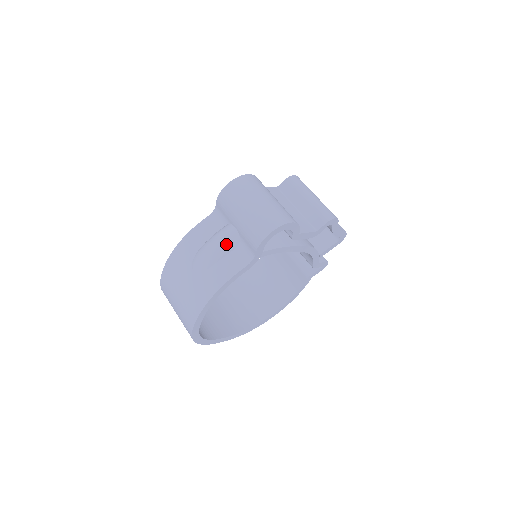
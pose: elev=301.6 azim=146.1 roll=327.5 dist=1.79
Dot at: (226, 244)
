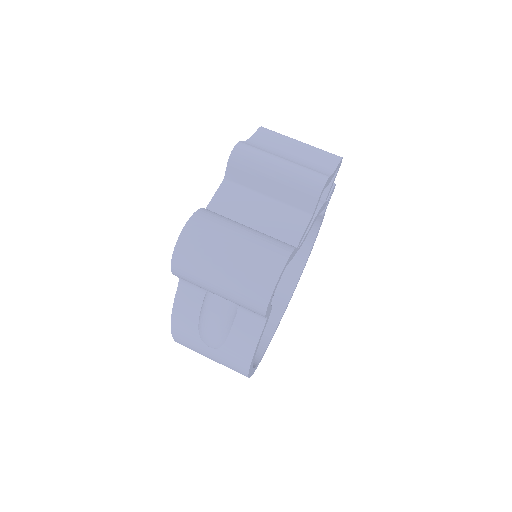
Dot at: (224, 318)
